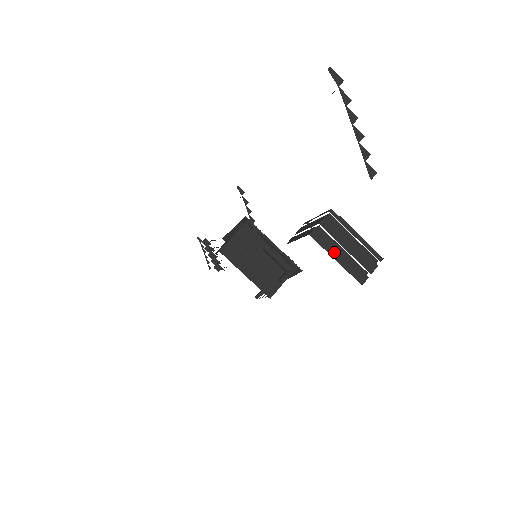
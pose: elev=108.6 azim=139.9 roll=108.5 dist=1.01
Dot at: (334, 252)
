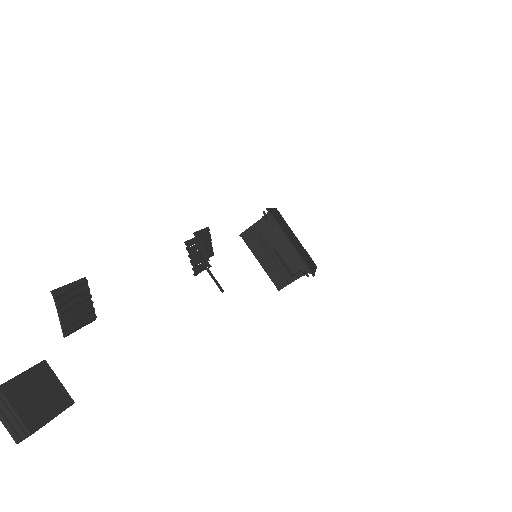
Dot at: (0, 415)
